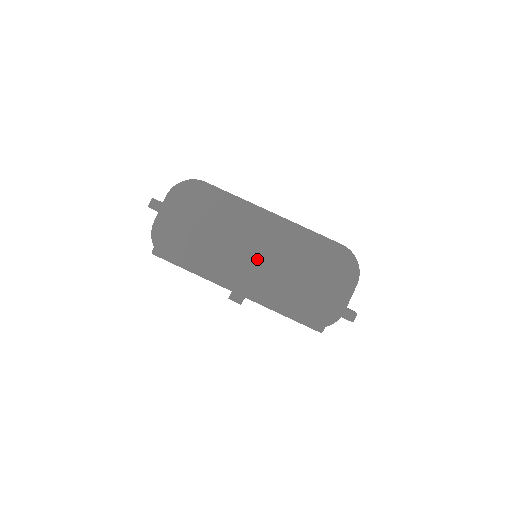
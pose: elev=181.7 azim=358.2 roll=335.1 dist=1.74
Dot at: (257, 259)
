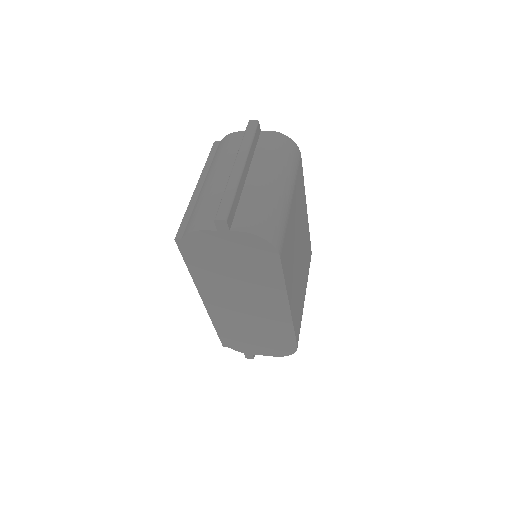
Dot at: (242, 307)
